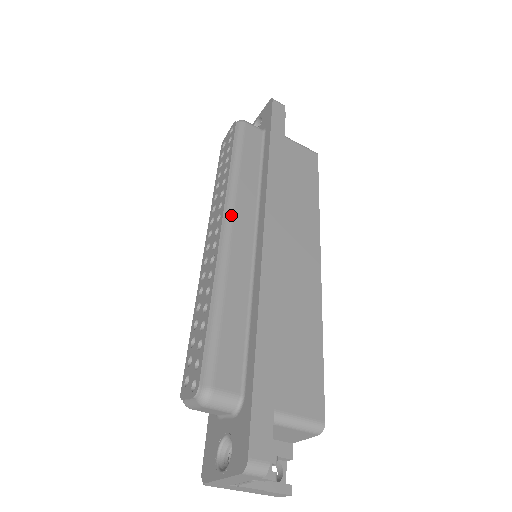
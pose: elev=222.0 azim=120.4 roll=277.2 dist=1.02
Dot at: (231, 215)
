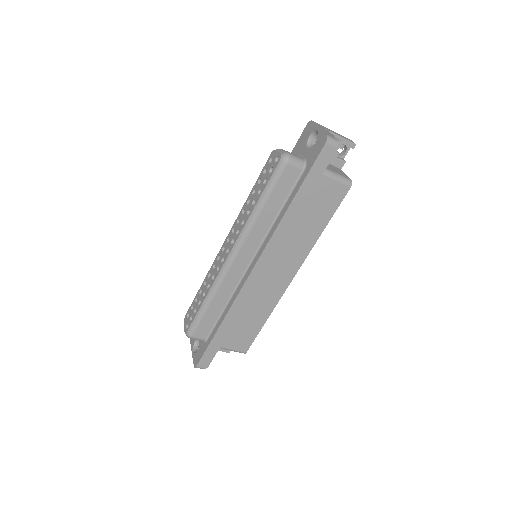
Dot at: (237, 250)
